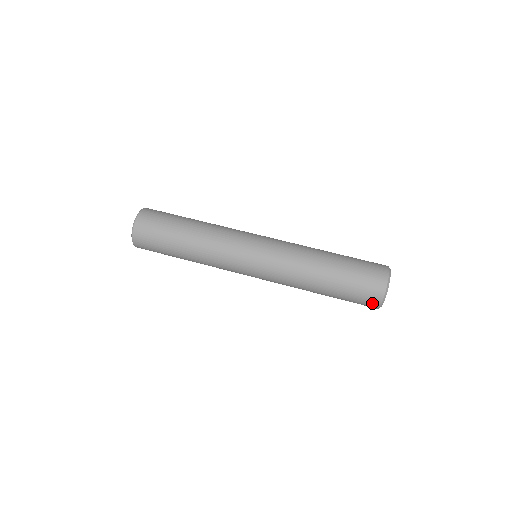
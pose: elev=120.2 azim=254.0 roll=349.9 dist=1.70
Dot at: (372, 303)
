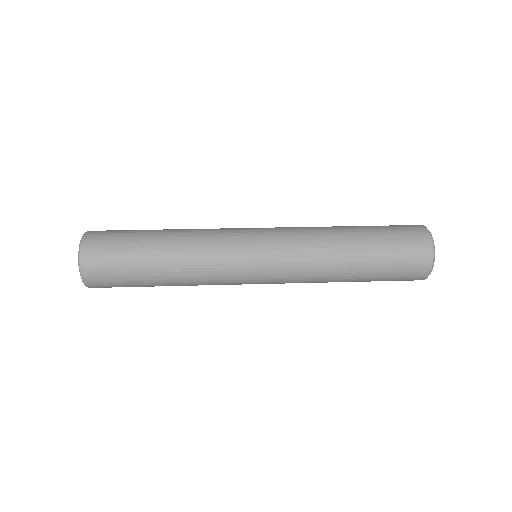
Dot at: (421, 241)
